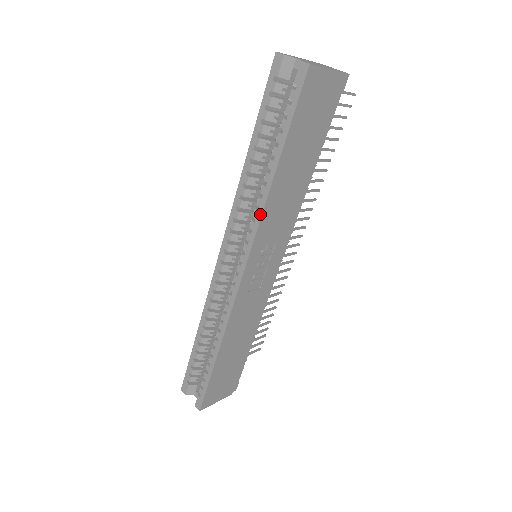
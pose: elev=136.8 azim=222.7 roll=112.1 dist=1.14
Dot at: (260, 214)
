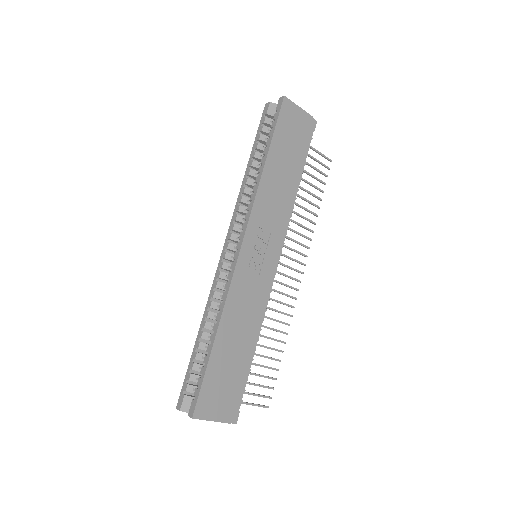
Dot at: (255, 195)
